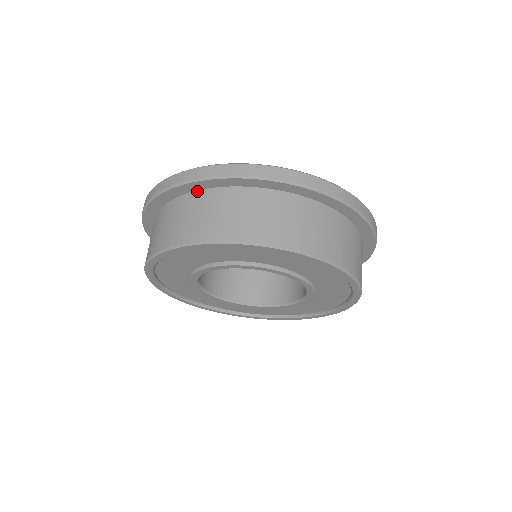
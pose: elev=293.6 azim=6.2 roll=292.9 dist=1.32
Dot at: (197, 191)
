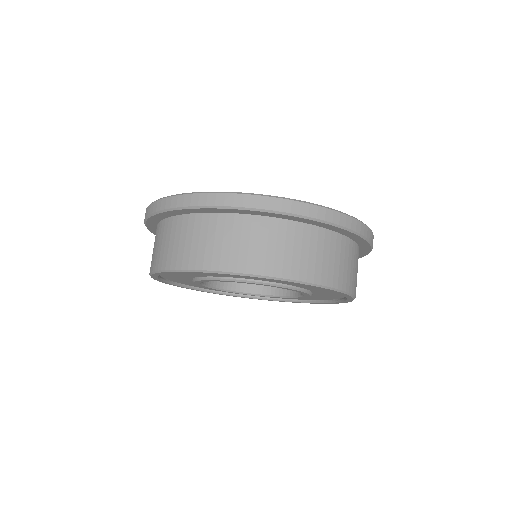
Dot at: (167, 218)
